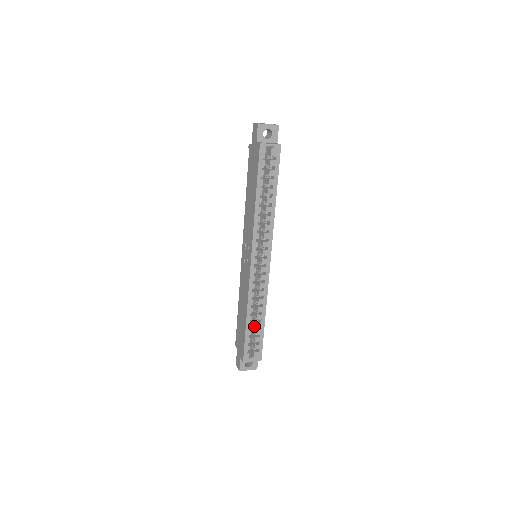
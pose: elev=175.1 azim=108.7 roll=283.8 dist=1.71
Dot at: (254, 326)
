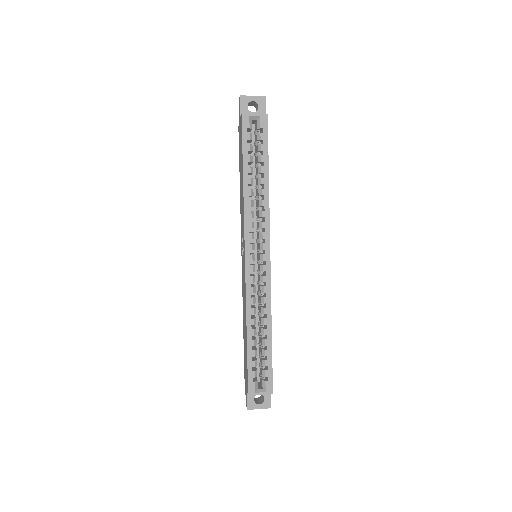
Dot at: (260, 346)
